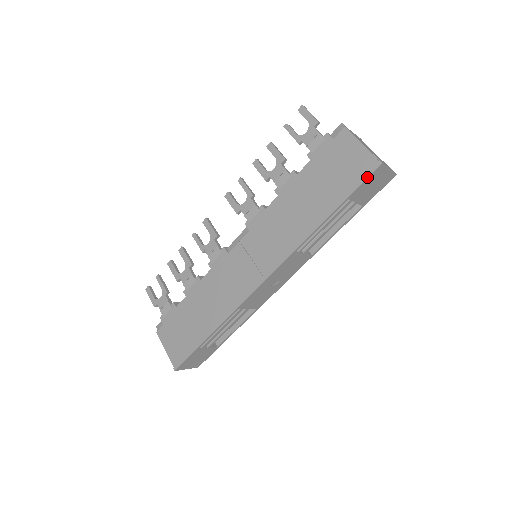
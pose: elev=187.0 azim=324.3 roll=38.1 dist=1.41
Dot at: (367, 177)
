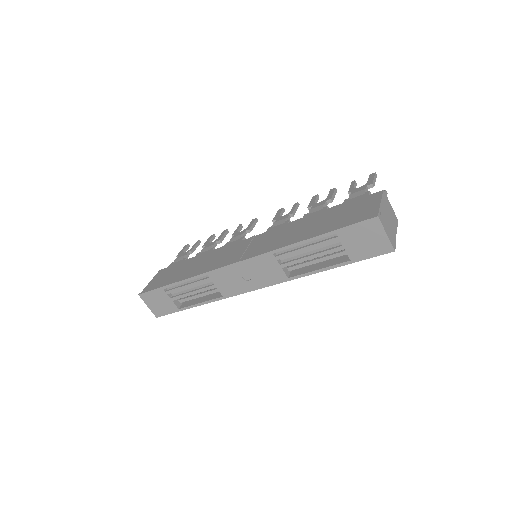
Dot at: (360, 221)
